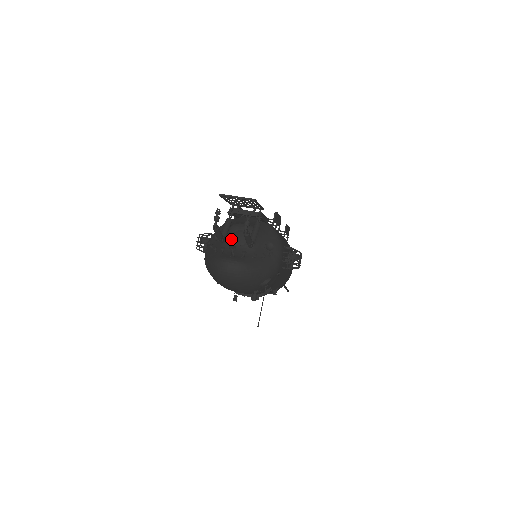
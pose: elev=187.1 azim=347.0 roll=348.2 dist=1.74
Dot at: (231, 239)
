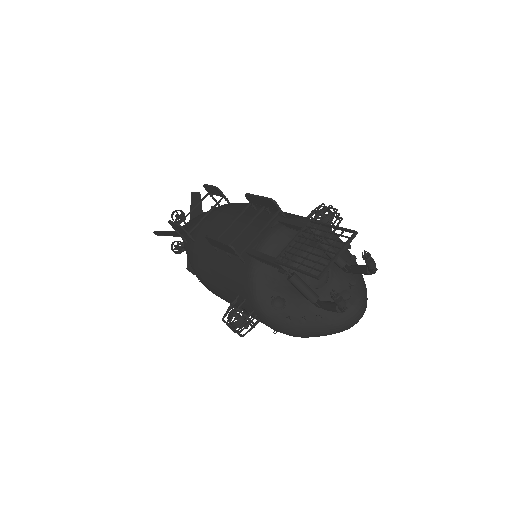
Dot at: (313, 288)
